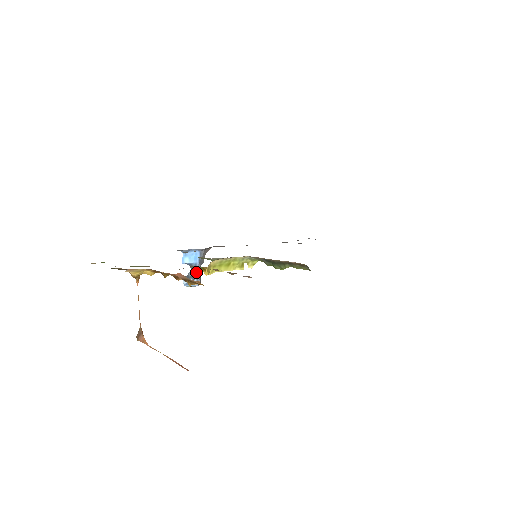
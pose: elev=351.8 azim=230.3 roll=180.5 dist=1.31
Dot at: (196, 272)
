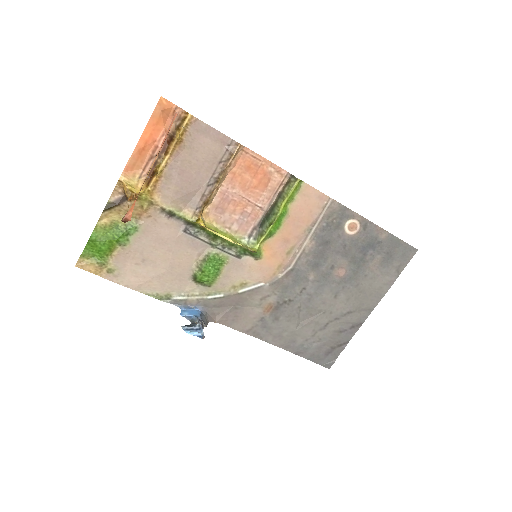
Dot at: (197, 322)
